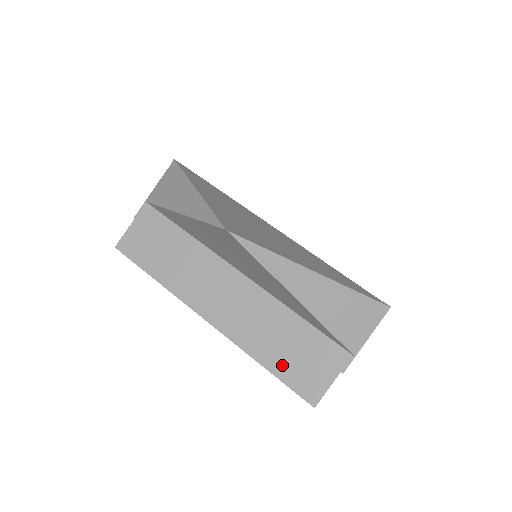
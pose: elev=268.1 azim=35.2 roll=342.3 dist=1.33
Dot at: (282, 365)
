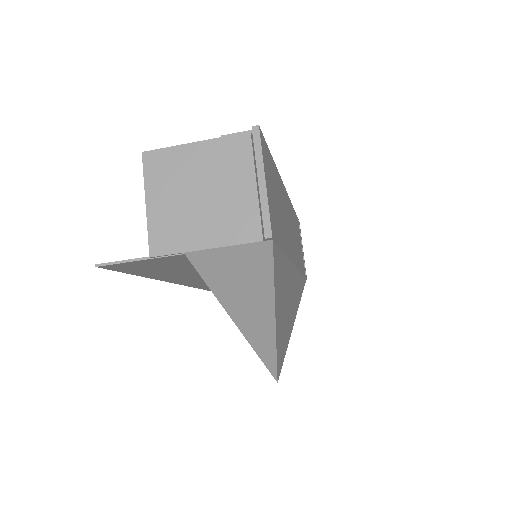
Dot at: occluded
